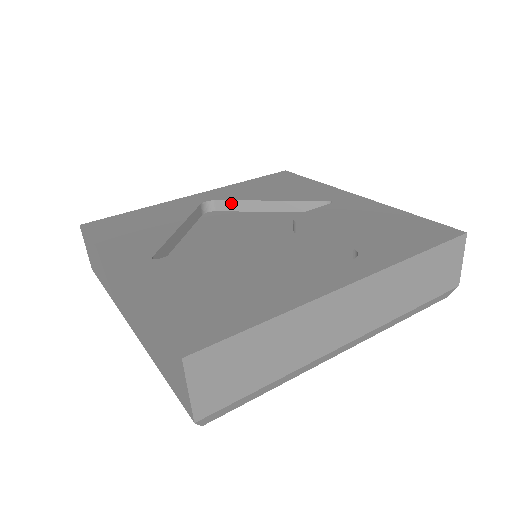
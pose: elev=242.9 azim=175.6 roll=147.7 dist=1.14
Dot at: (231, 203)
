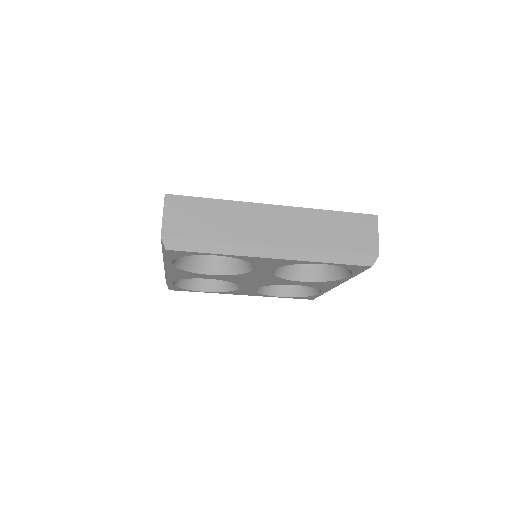
Dot at: occluded
